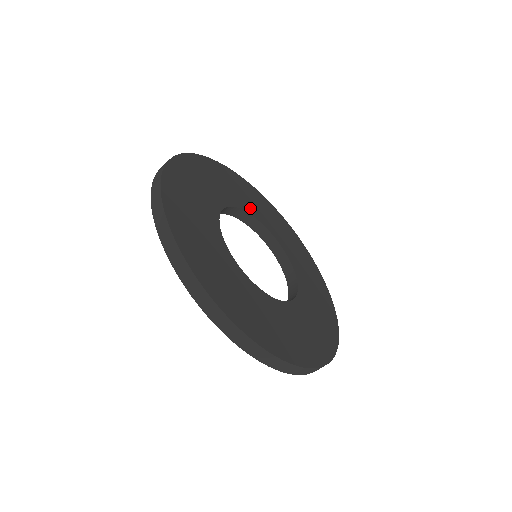
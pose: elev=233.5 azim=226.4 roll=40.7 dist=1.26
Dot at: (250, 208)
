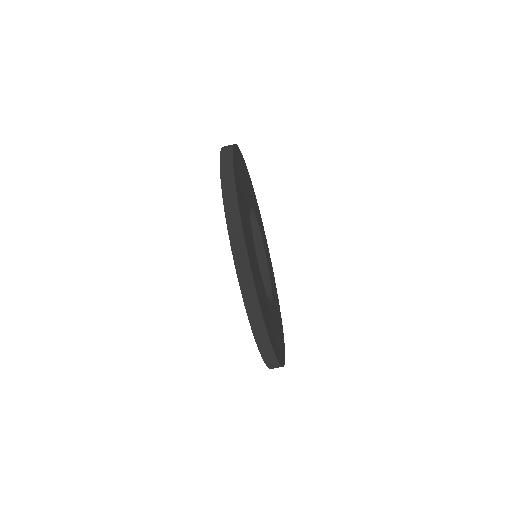
Dot at: occluded
